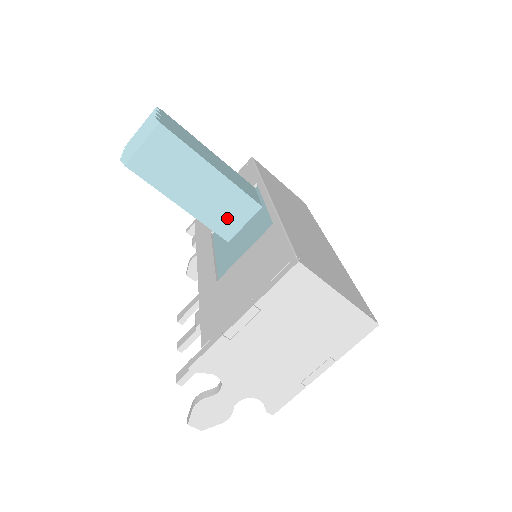
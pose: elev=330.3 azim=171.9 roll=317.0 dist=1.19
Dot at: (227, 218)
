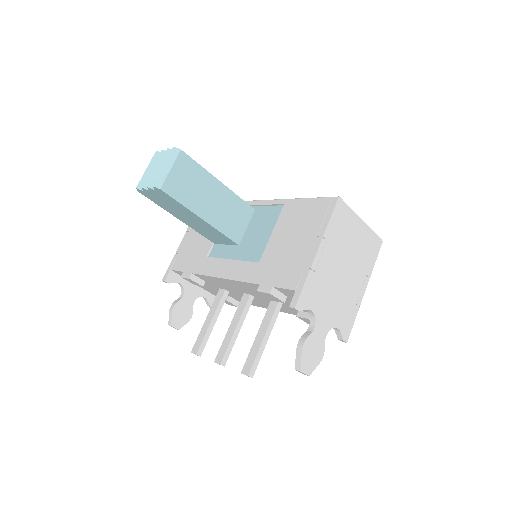
Dot at: (235, 224)
